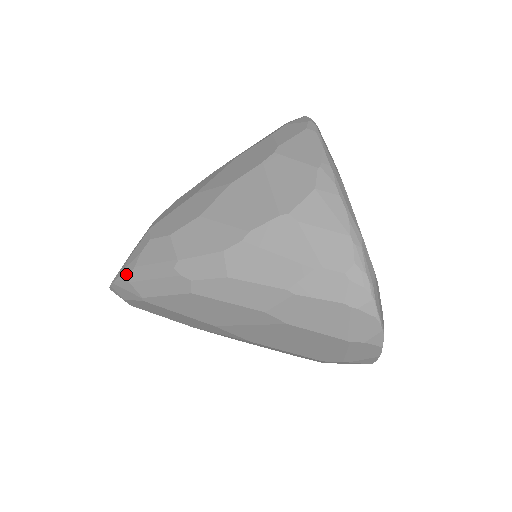
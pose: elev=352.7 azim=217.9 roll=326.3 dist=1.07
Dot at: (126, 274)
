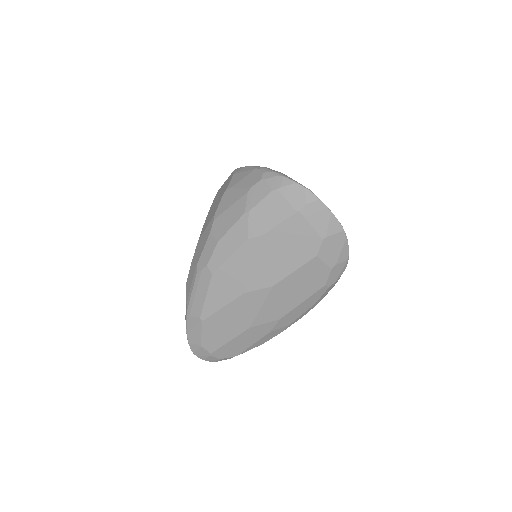
Dot at: (186, 315)
